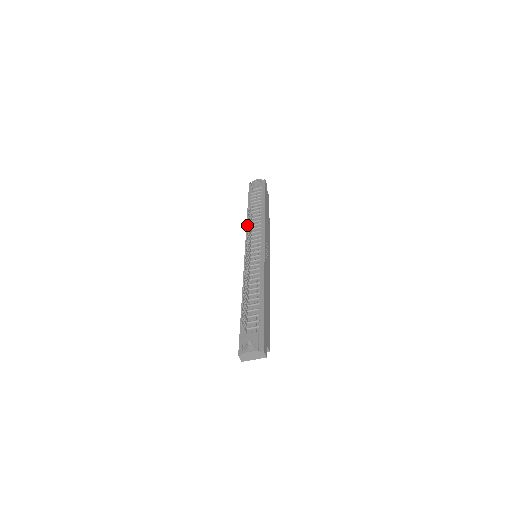
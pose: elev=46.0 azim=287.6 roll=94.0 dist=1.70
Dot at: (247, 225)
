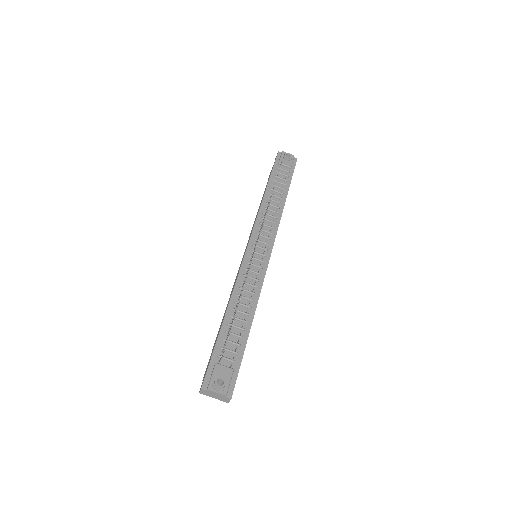
Dot at: occluded
